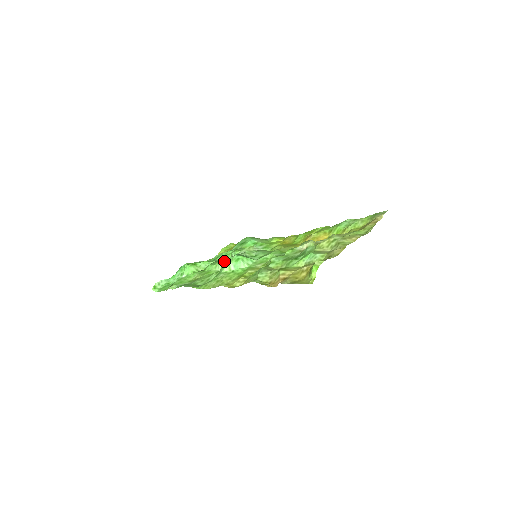
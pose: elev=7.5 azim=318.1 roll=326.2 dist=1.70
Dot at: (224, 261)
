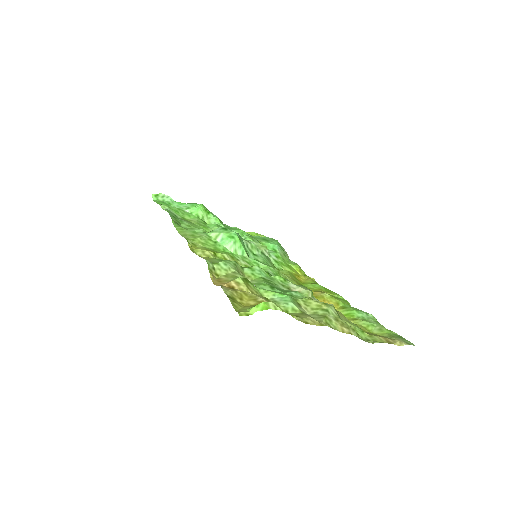
Dot at: (221, 227)
